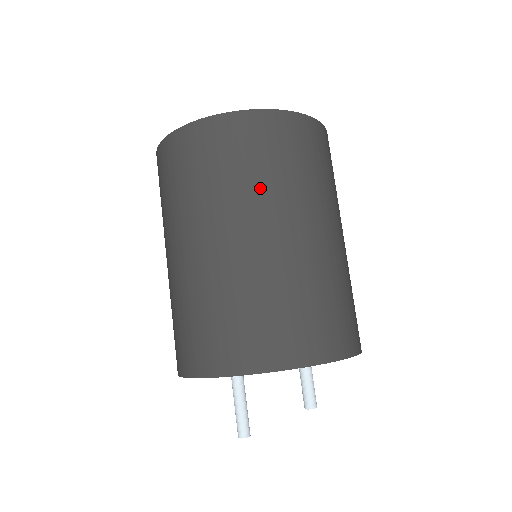
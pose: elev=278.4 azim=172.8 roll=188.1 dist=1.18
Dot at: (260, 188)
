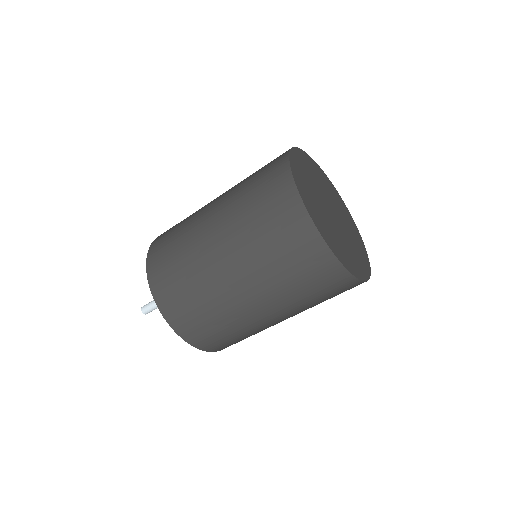
Dot at: occluded
